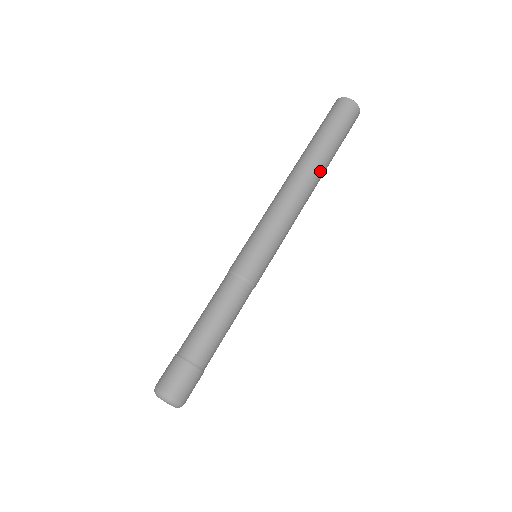
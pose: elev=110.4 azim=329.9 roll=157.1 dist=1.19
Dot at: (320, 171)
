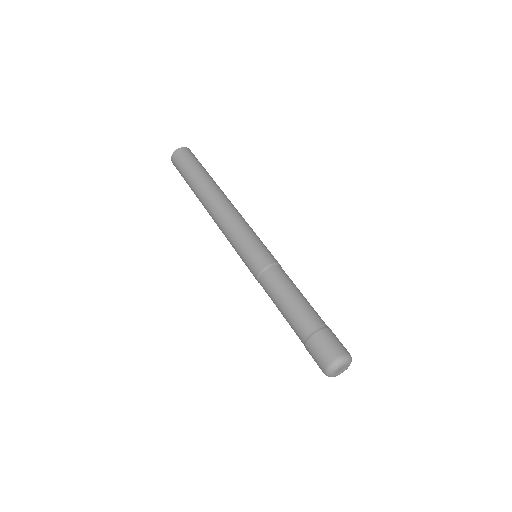
Dot at: (216, 187)
